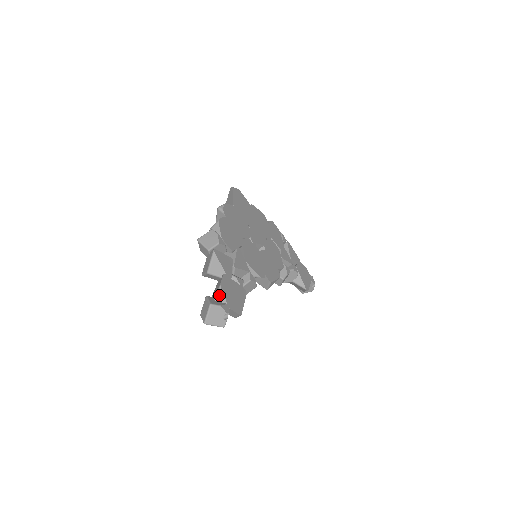
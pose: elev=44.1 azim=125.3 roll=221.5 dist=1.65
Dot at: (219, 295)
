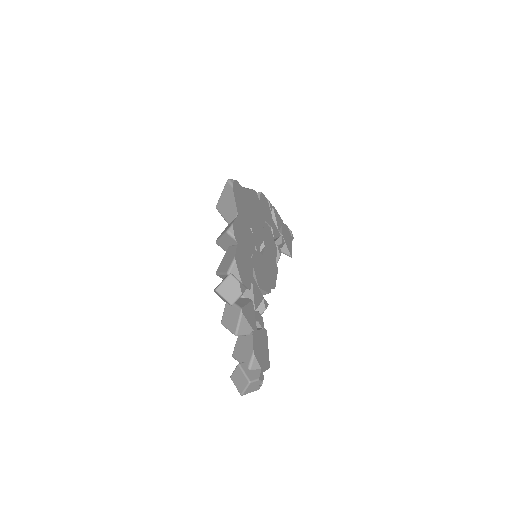
Dot at: (253, 363)
